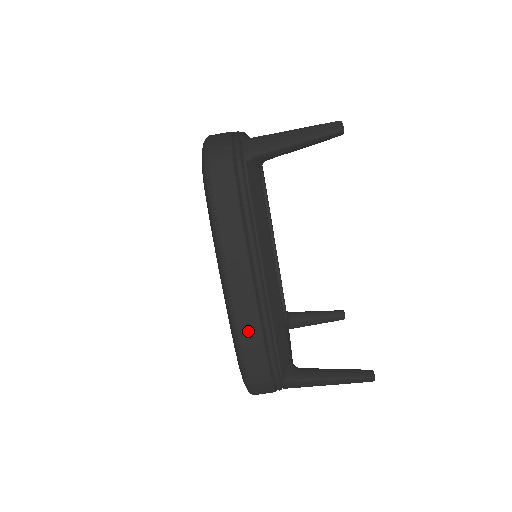
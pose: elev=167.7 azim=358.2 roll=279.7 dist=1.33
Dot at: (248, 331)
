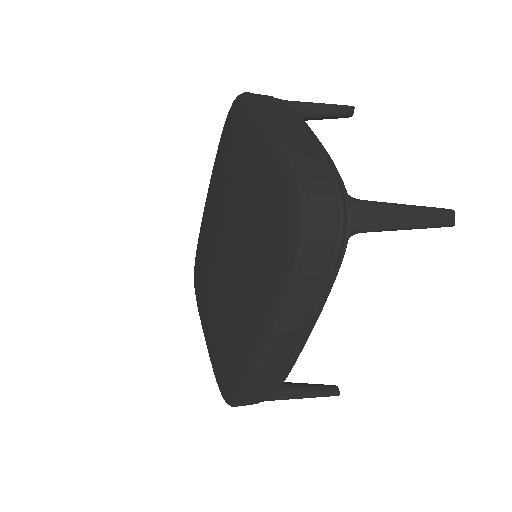
Dot at: (265, 380)
